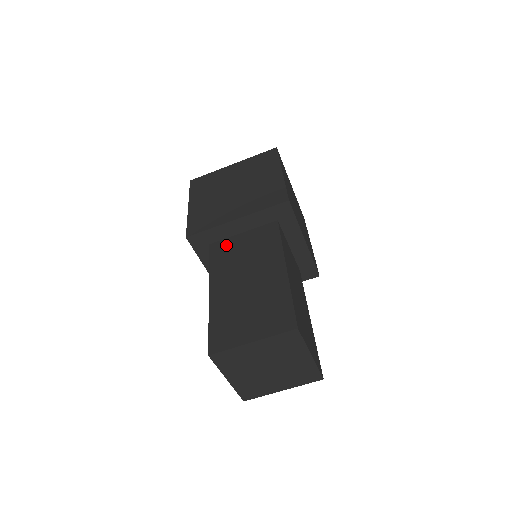
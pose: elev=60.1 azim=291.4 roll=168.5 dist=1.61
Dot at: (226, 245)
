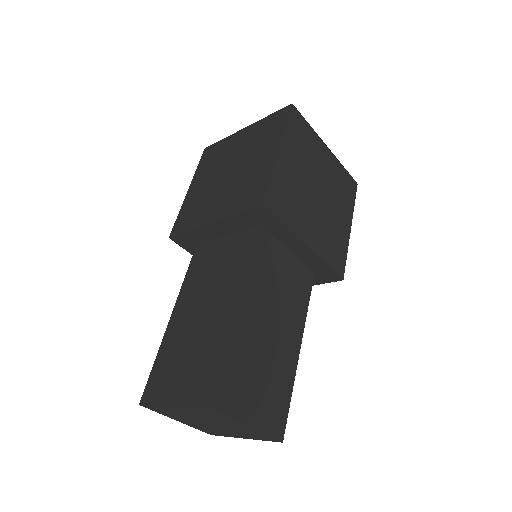
Dot at: (207, 251)
